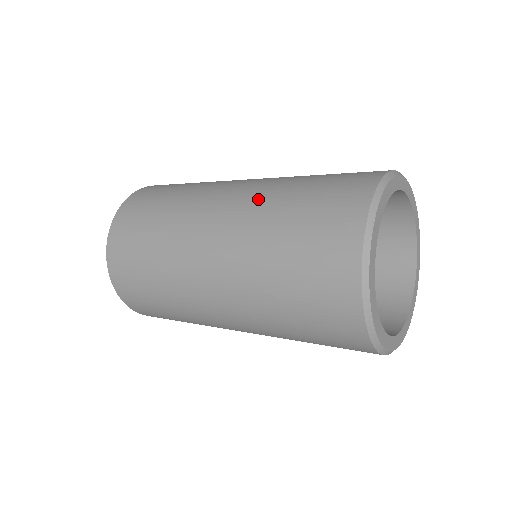
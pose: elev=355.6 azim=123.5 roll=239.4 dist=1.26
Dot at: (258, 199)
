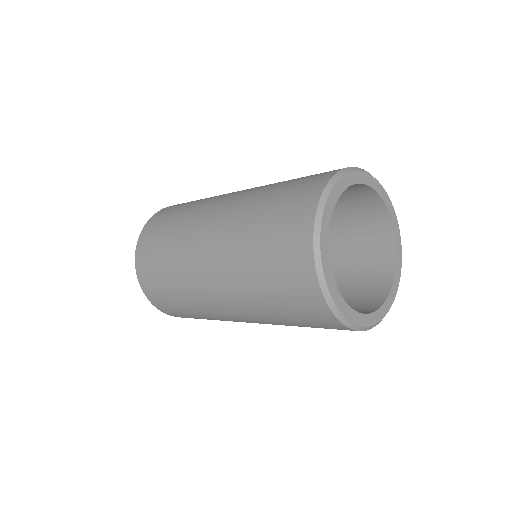
Dot at: (239, 209)
